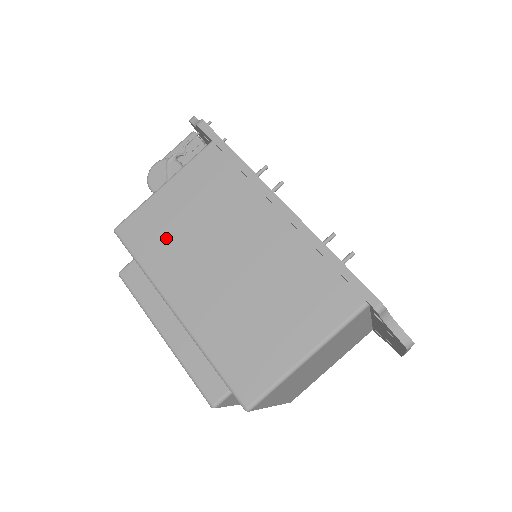
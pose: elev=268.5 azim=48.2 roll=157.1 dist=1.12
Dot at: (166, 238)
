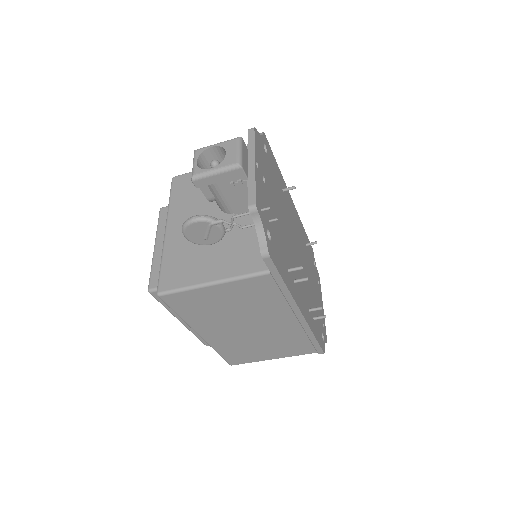
Dot at: (205, 310)
